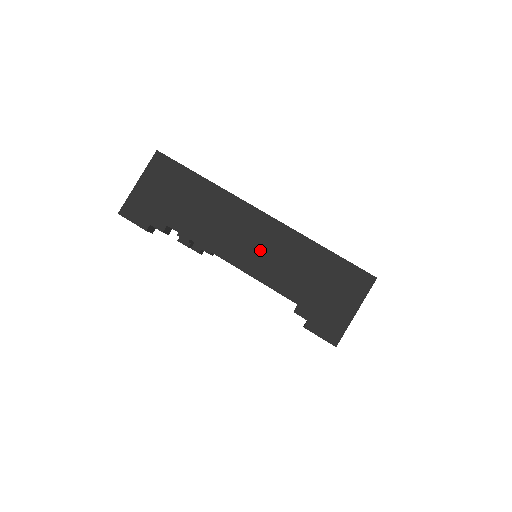
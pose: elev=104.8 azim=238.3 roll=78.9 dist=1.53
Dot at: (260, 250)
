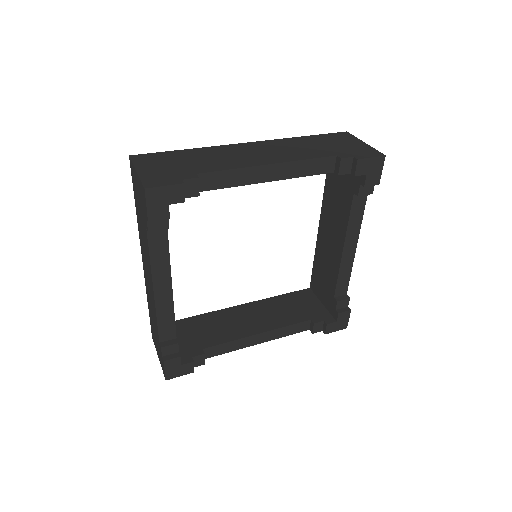
Dot at: (275, 152)
